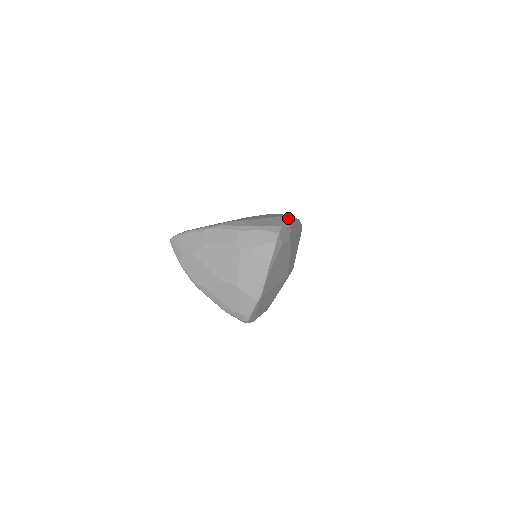
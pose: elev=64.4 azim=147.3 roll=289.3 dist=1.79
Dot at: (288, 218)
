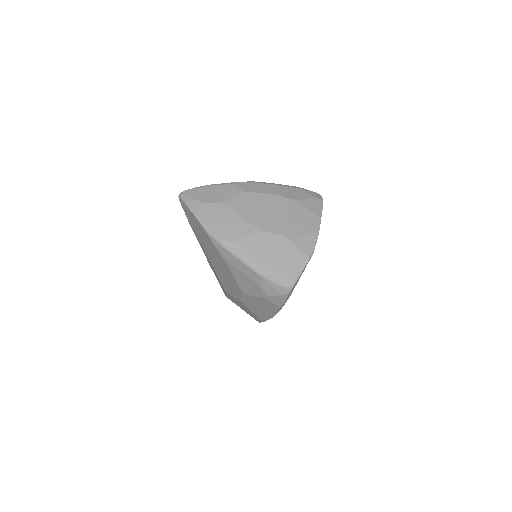
Dot at: occluded
